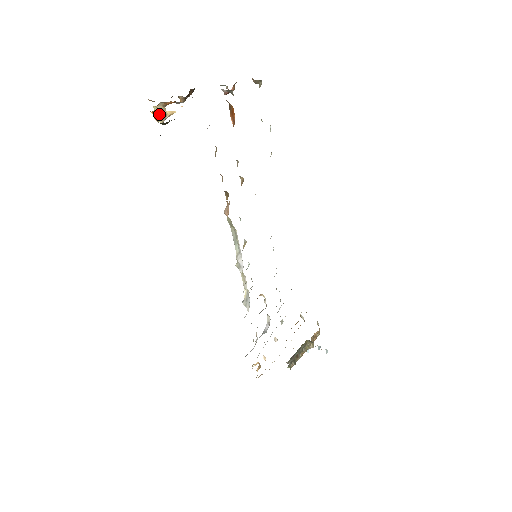
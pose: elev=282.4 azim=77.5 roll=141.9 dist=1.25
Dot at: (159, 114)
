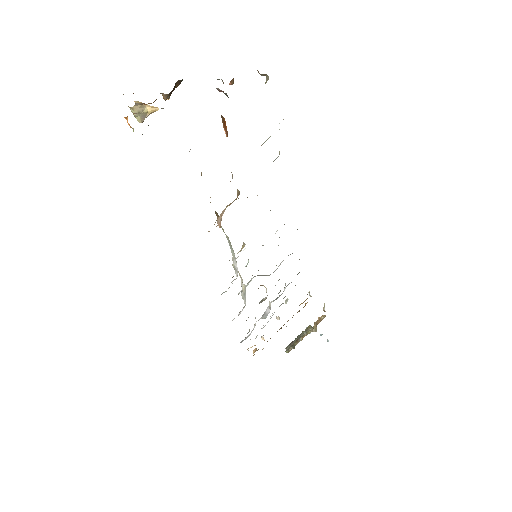
Dot at: (136, 114)
